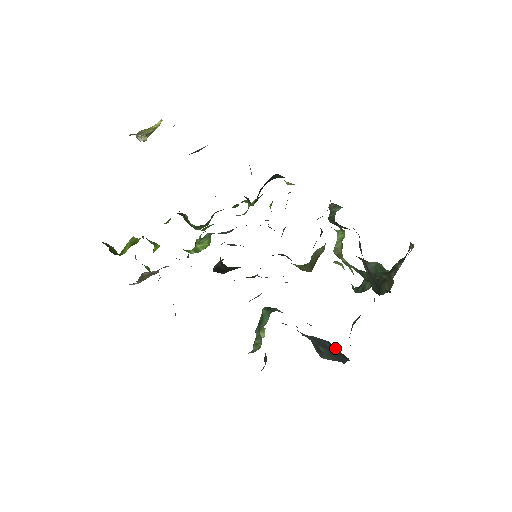
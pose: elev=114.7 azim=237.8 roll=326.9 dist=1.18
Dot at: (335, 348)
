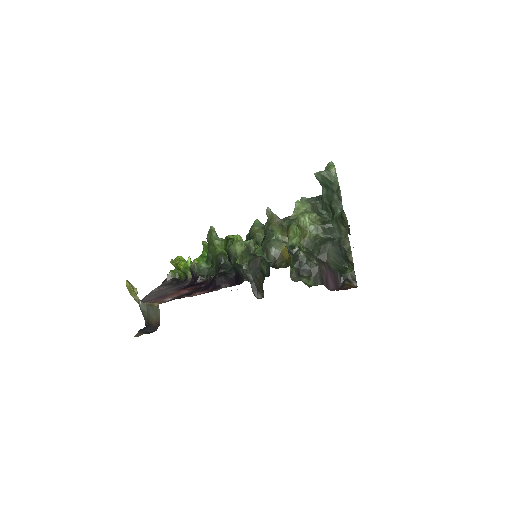
Dot at: occluded
